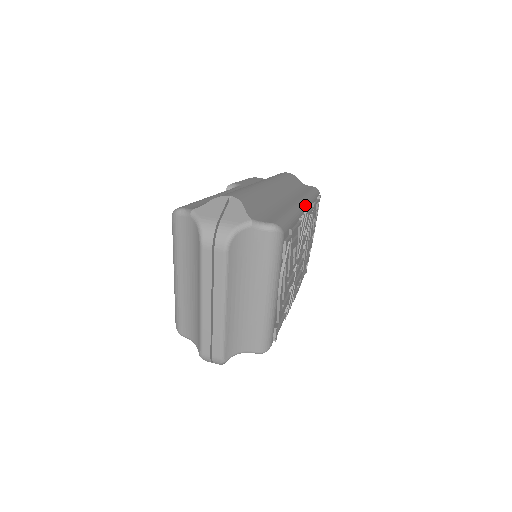
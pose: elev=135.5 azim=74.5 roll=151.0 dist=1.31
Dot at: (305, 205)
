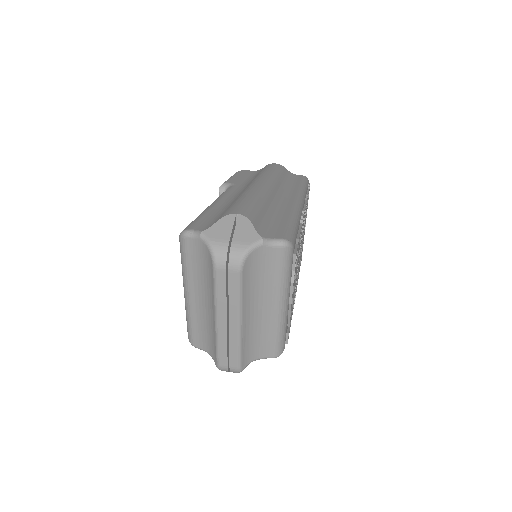
Dot at: (302, 203)
